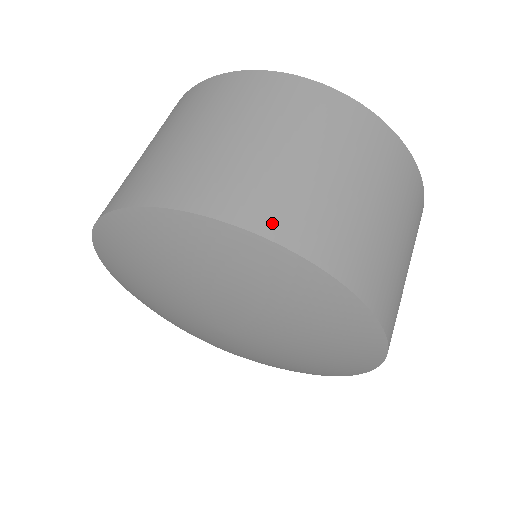
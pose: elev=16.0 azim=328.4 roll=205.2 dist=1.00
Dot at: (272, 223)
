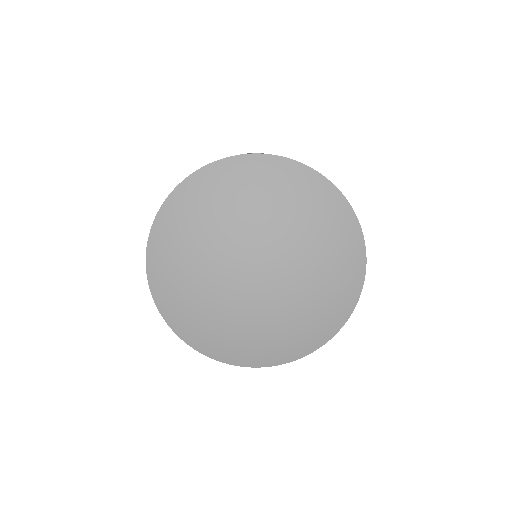
Dot at: occluded
